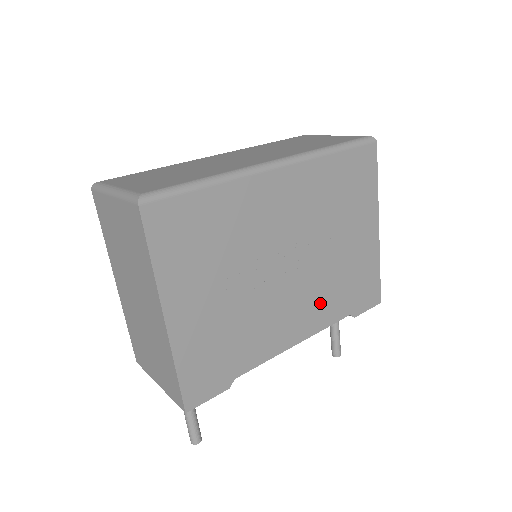
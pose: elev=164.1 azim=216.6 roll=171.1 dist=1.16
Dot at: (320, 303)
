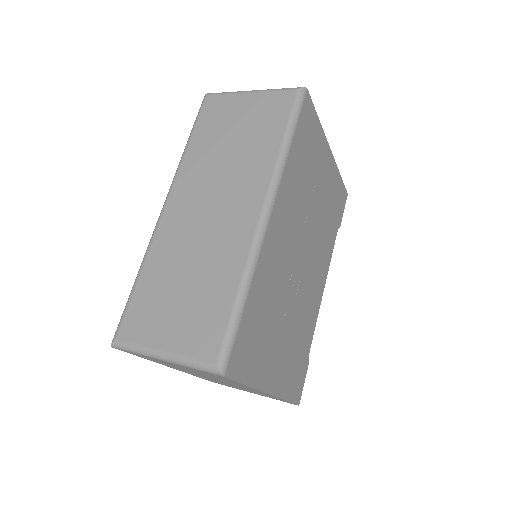
Dot at: (324, 250)
